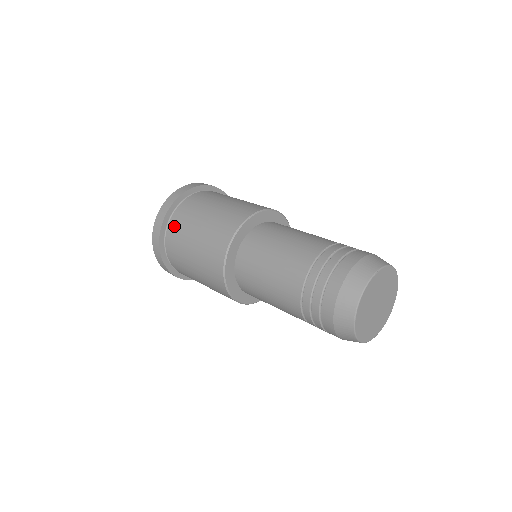
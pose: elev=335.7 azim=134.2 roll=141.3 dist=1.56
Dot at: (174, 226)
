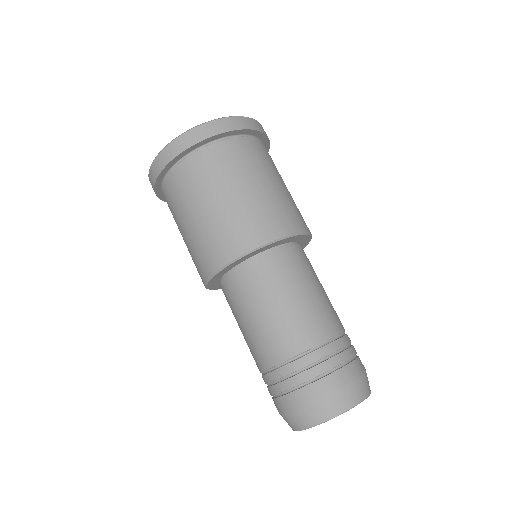
Dot at: (195, 166)
